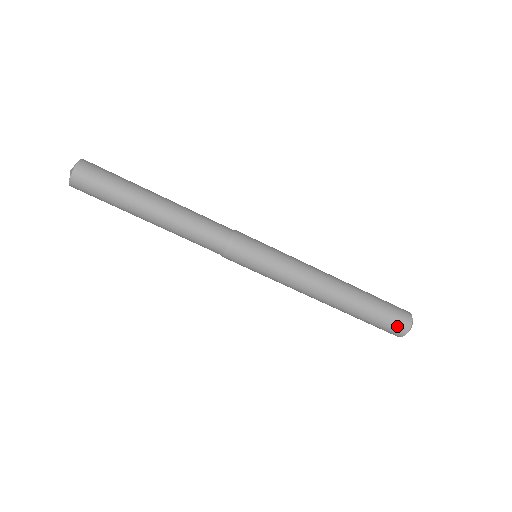
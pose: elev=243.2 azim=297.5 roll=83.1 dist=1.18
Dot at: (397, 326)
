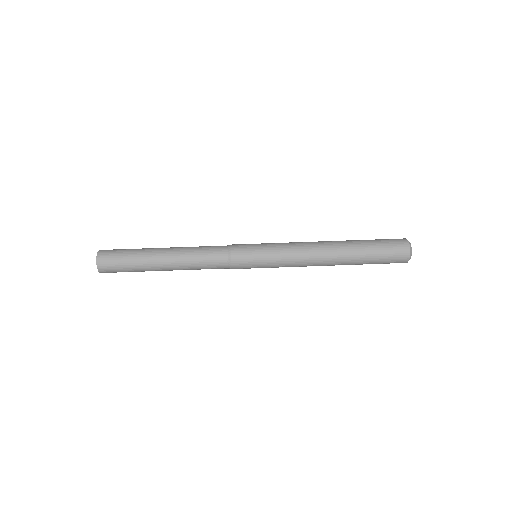
Dot at: (398, 256)
